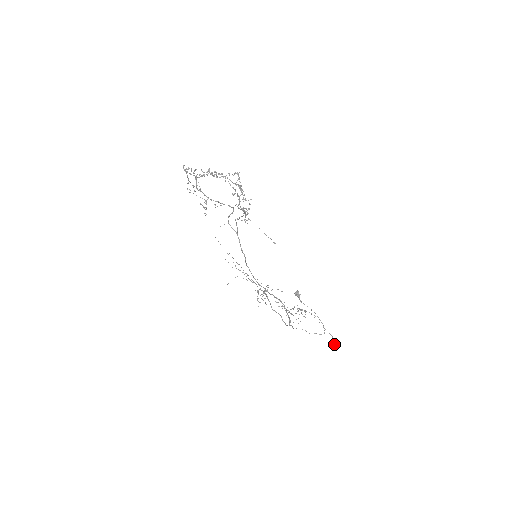
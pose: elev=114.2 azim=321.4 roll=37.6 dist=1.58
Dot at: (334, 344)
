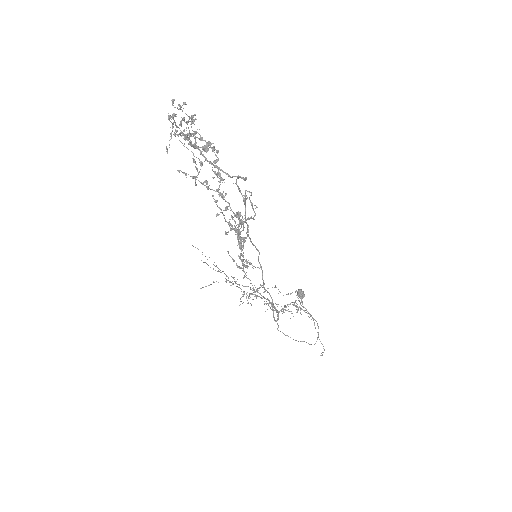
Dot at: (322, 355)
